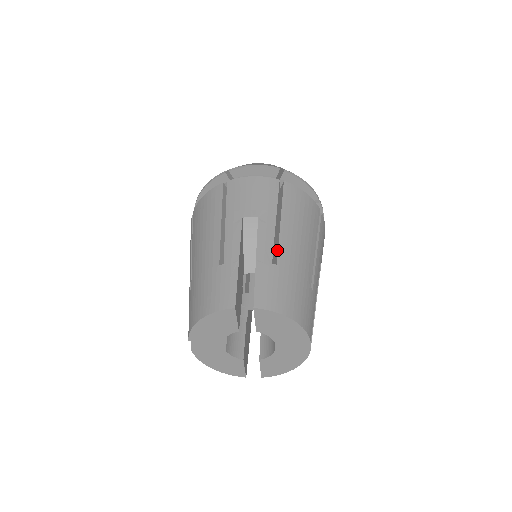
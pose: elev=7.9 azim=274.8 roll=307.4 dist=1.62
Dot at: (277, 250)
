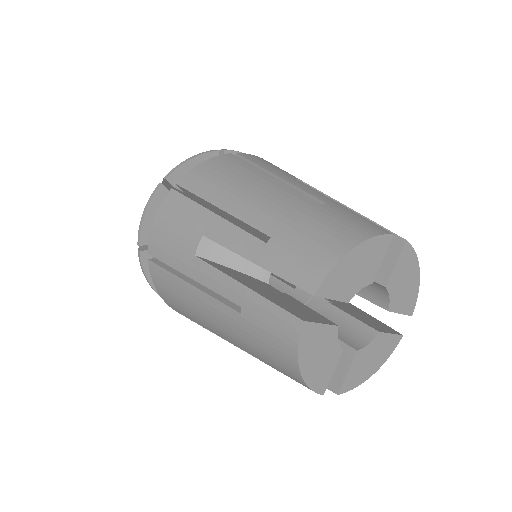
Dot at: occluded
